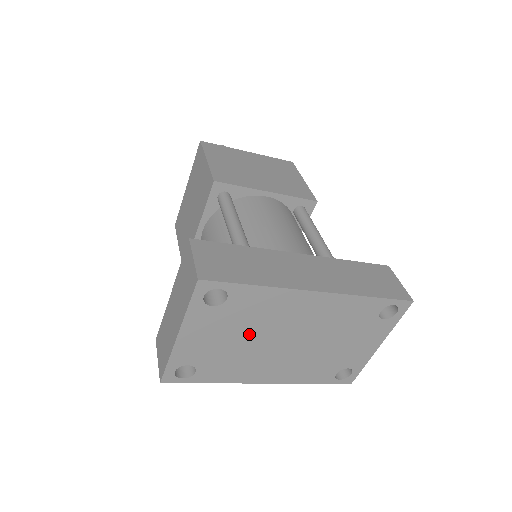
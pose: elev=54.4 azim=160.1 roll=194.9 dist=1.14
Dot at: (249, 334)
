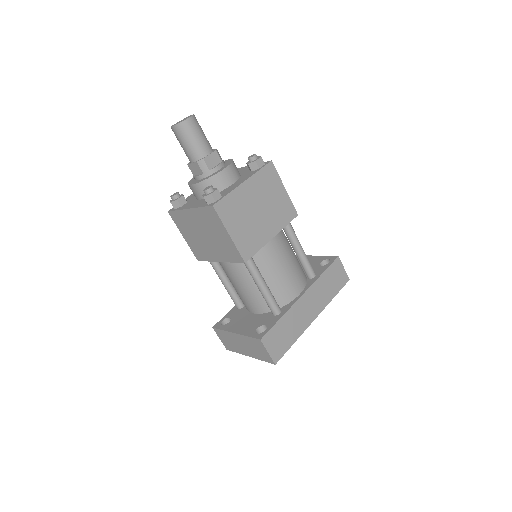
Dot at: occluded
